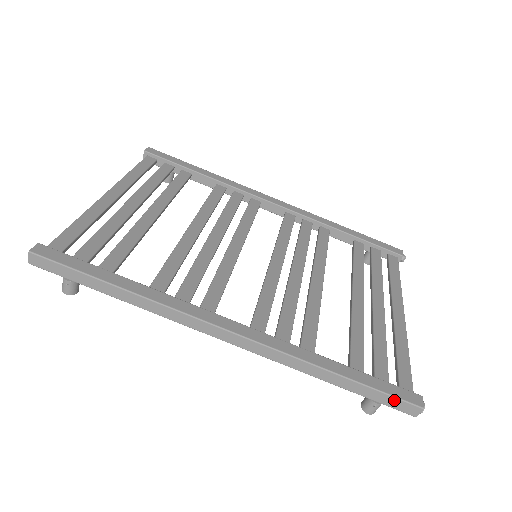
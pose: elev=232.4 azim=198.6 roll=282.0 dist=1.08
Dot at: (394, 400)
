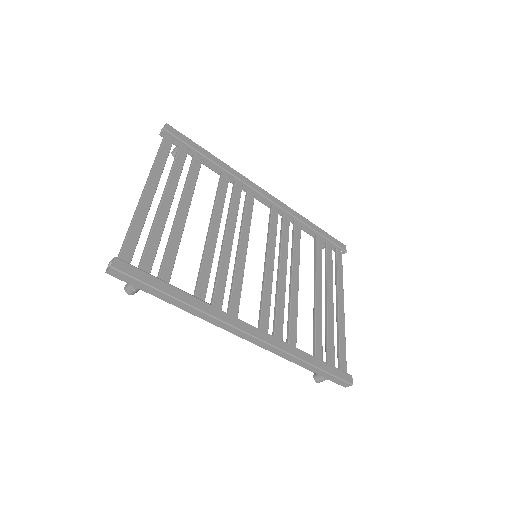
Dot at: (338, 379)
